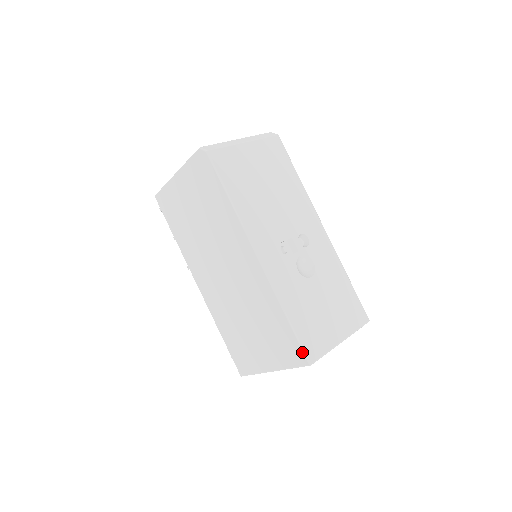
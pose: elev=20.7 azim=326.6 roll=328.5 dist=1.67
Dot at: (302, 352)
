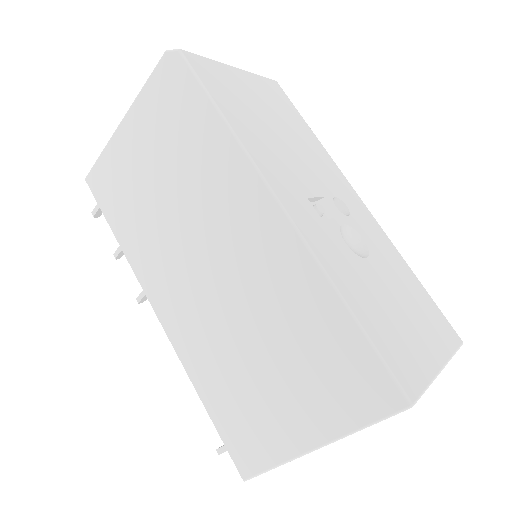
Dot at: (390, 380)
